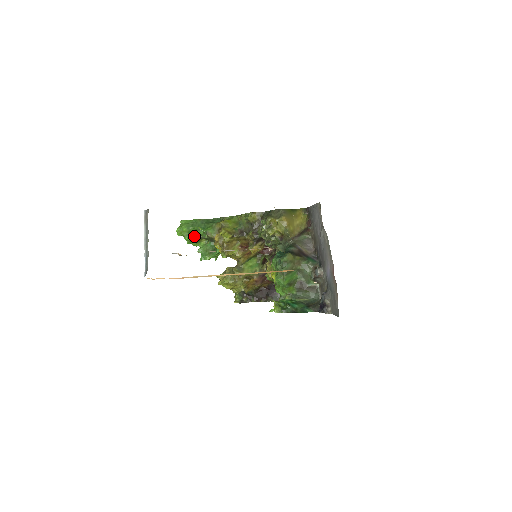
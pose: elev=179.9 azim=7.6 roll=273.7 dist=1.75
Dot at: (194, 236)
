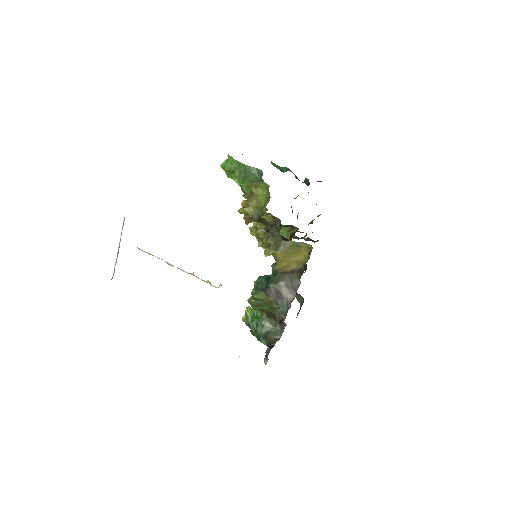
Dot at: (236, 177)
